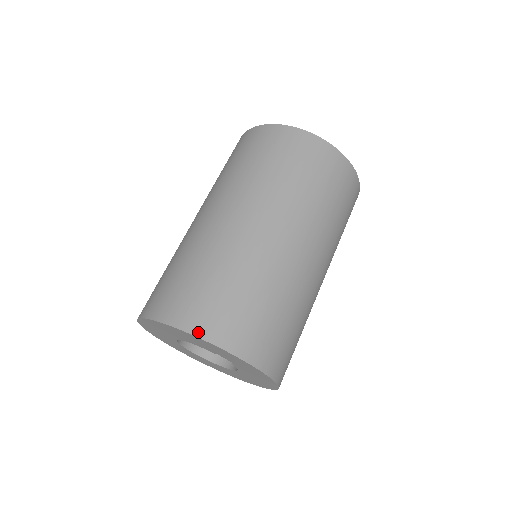
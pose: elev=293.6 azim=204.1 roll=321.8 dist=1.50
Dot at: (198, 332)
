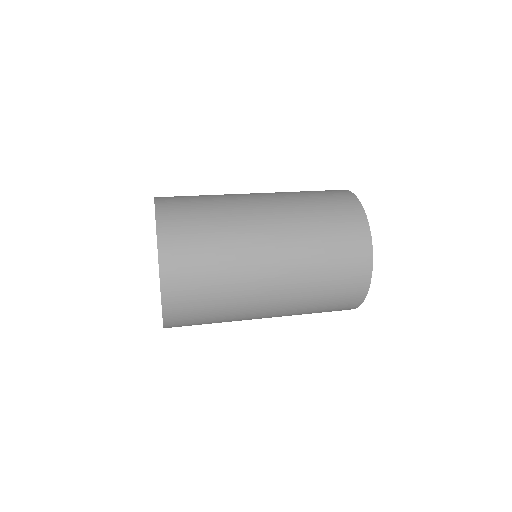
Dot at: (159, 209)
